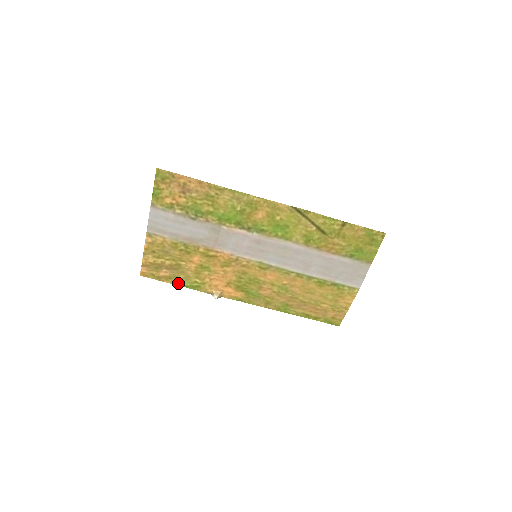
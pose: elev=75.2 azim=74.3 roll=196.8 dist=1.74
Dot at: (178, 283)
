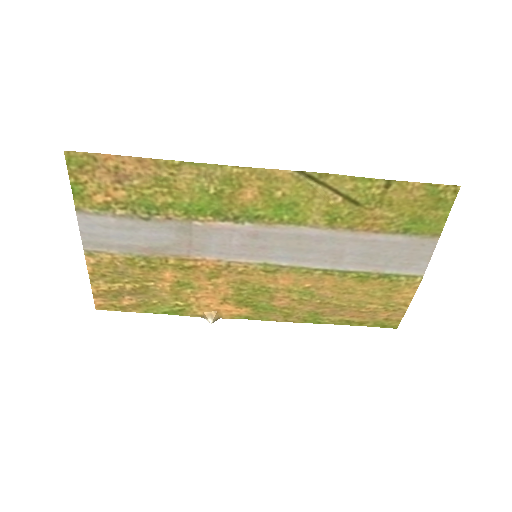
Dot at: (152, 310)
